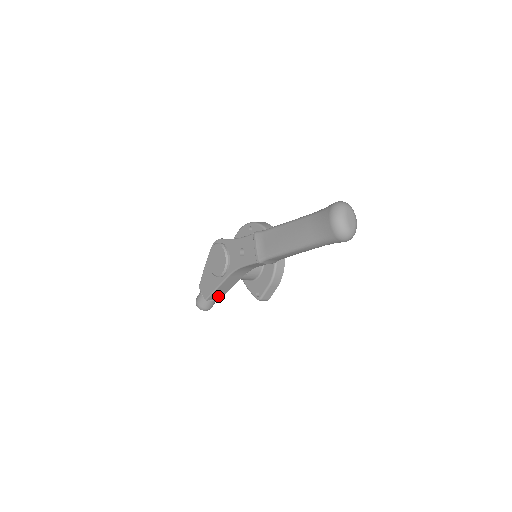
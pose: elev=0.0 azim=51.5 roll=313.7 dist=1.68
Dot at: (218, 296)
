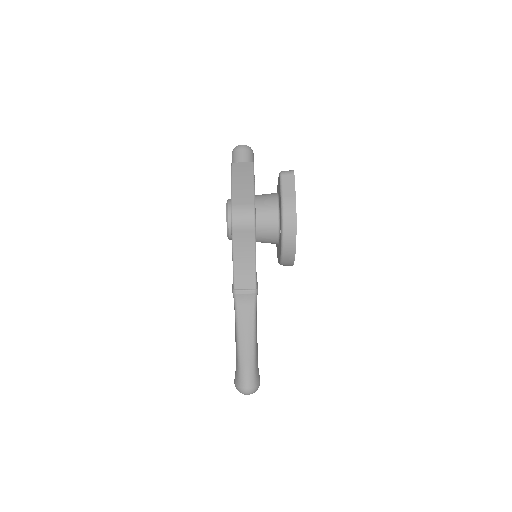
Dot at: occluded
